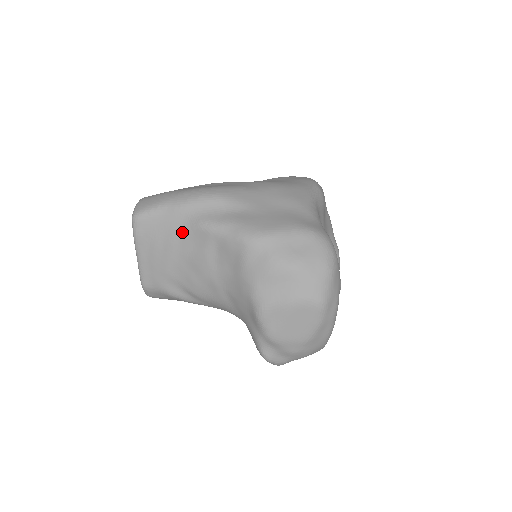
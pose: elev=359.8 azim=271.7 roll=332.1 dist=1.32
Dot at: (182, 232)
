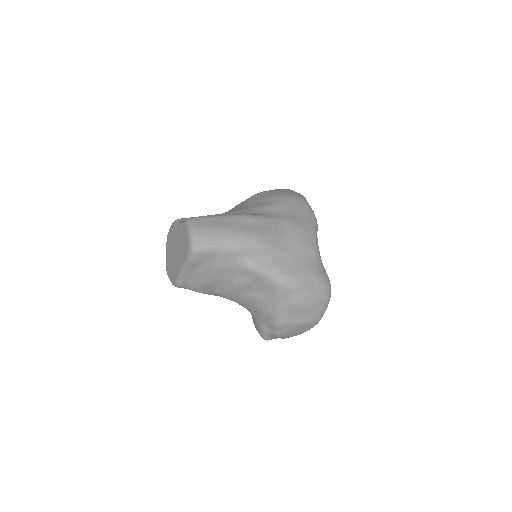
Dot at: (232, 267)
